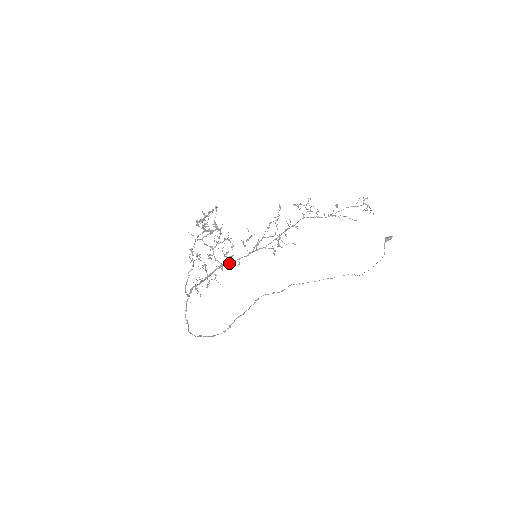
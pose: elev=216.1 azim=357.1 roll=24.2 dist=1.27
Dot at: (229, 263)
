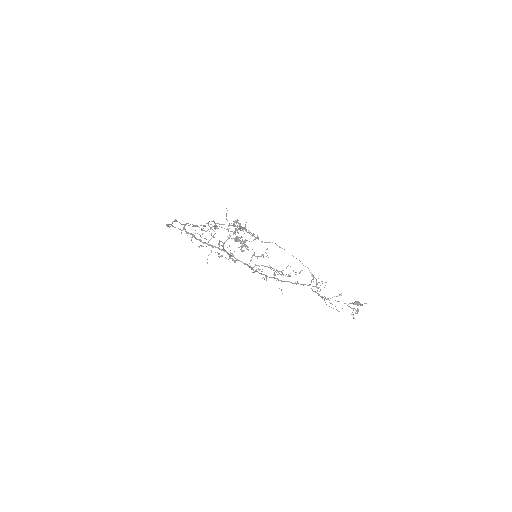
Dot at: (229, 254)
